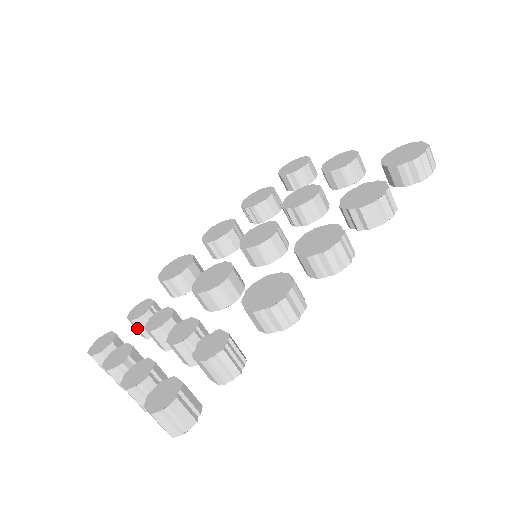
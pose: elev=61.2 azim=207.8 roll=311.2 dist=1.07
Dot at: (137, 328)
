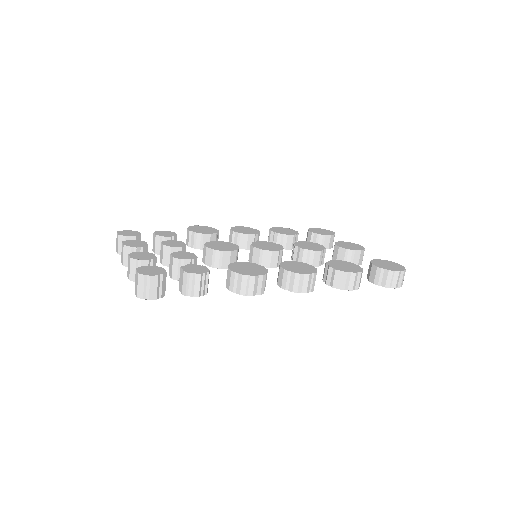
Dot at: (155, 242)
